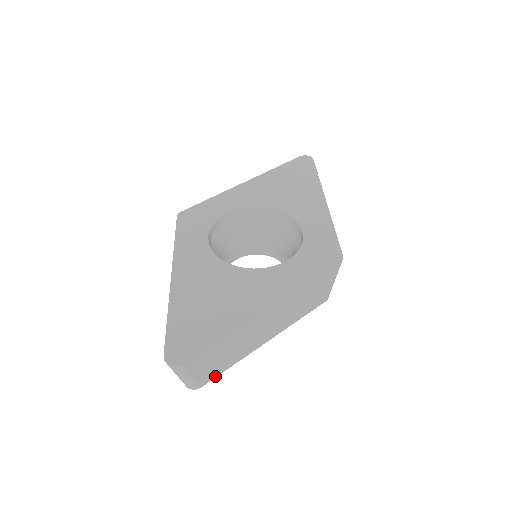
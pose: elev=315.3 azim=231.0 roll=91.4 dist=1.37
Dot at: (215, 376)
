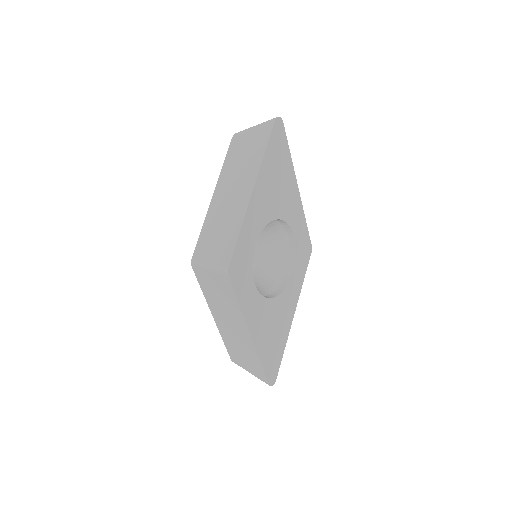
Dot at: occluded
